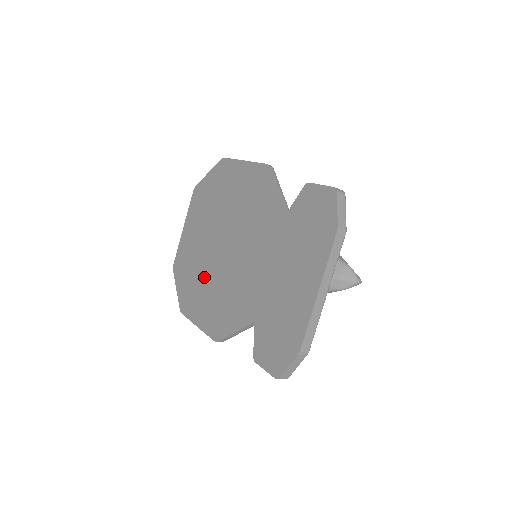
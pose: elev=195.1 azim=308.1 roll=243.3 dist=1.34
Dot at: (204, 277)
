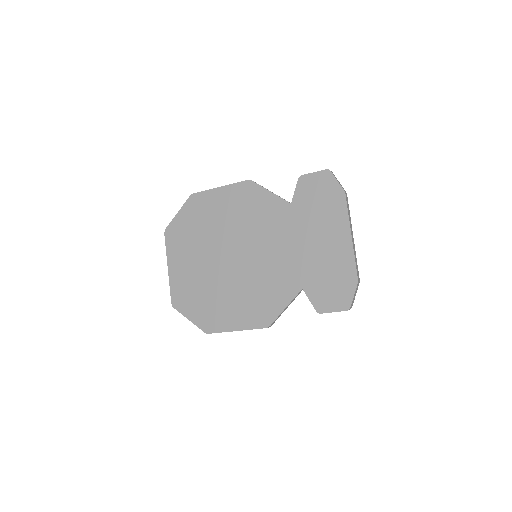
Dot at: (222, 290)
